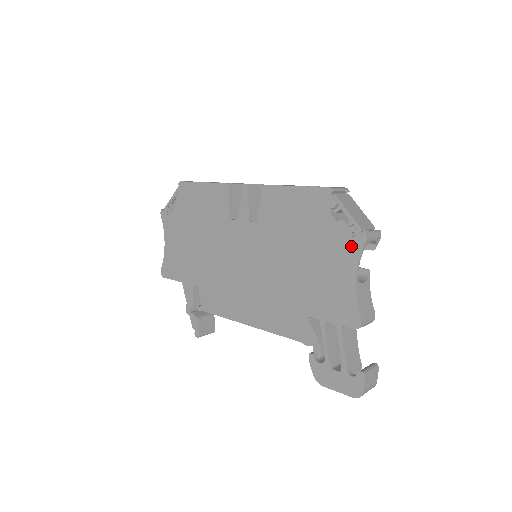
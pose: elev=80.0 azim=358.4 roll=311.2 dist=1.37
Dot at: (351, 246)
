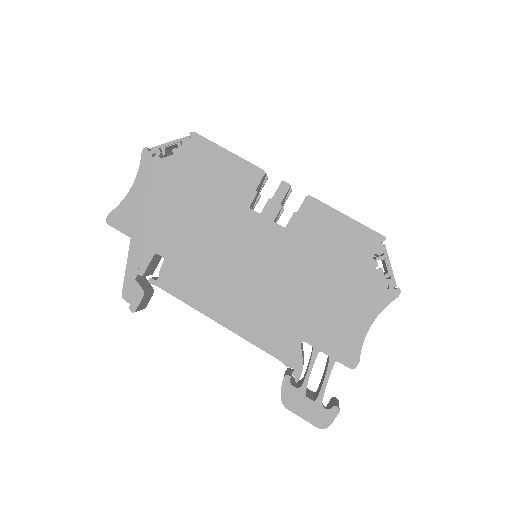
Dot at: (380, 296)
